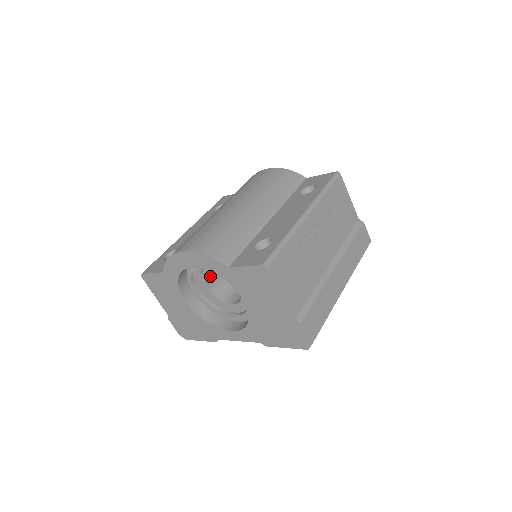
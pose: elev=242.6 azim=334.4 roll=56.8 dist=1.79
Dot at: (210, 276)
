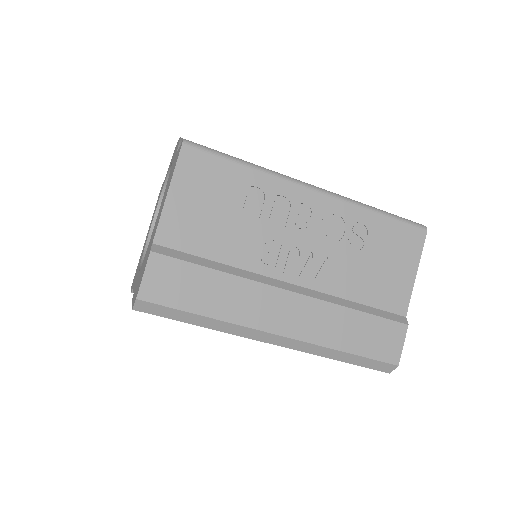
Dot at: occluded
